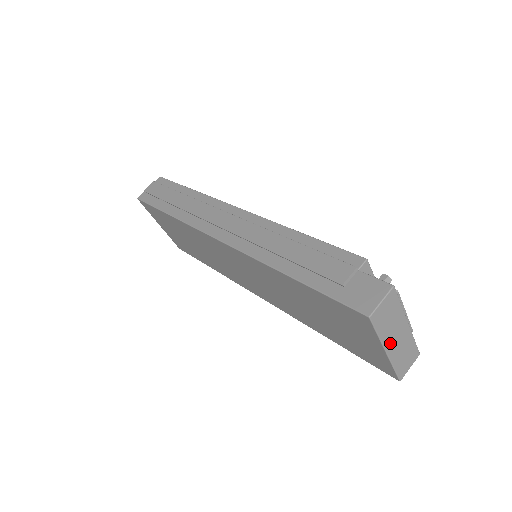
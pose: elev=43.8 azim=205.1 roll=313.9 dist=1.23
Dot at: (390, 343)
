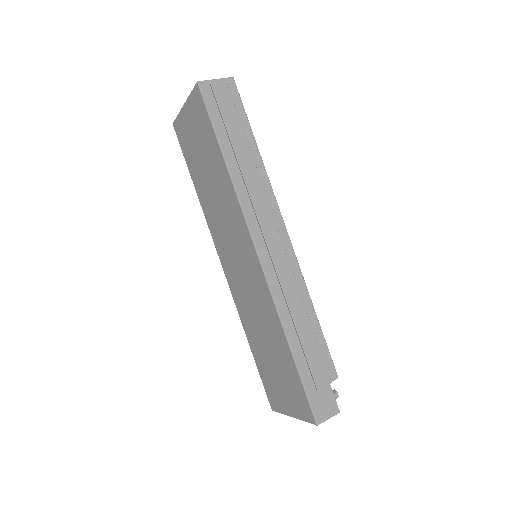
Dot at: occluded
